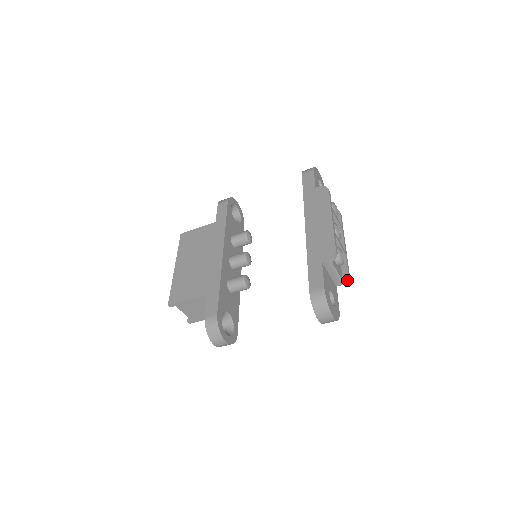
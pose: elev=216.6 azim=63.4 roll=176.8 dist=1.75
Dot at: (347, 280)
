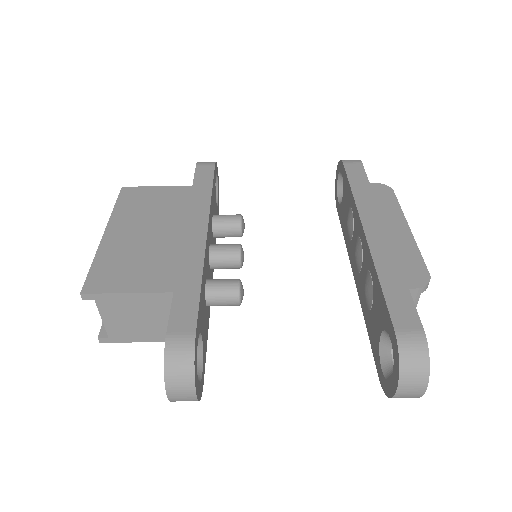
Dot at: occluded
